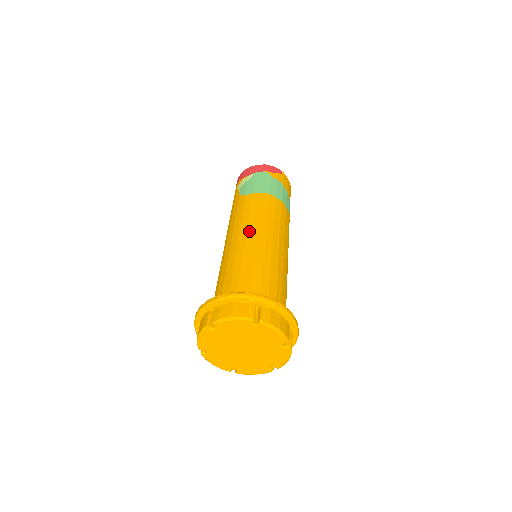
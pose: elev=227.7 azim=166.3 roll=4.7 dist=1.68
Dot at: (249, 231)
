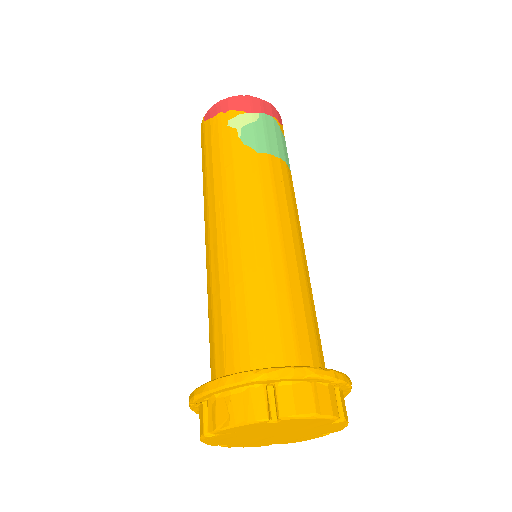
Dot at: (282, 229)
